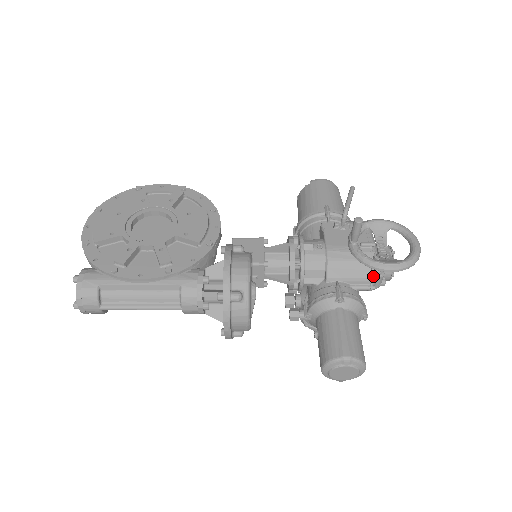
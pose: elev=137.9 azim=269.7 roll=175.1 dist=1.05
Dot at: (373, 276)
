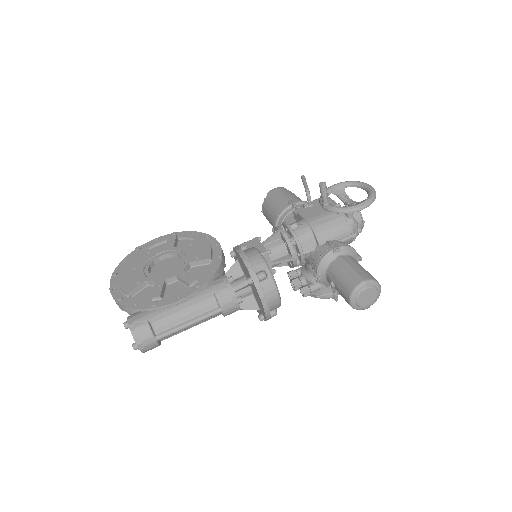
Dot at: (350, 226)
